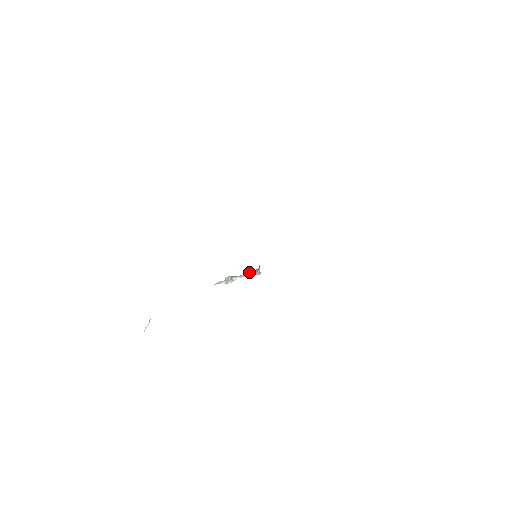
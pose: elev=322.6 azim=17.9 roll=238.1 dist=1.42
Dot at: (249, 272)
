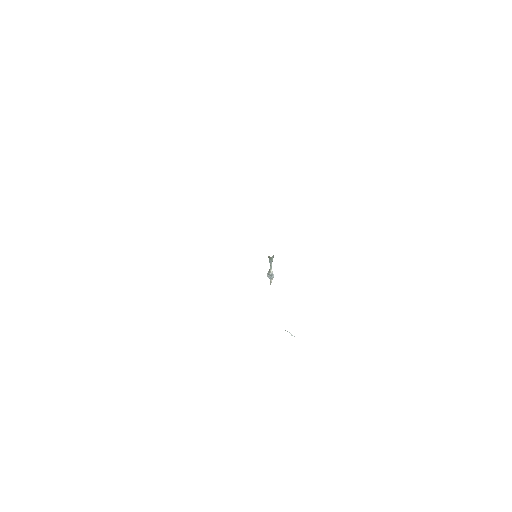
Dot at: occluded
